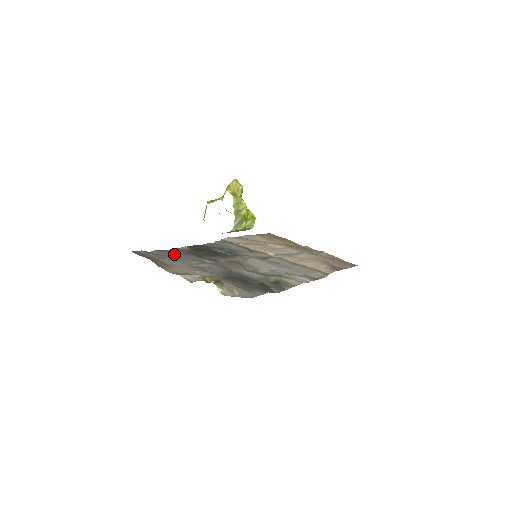
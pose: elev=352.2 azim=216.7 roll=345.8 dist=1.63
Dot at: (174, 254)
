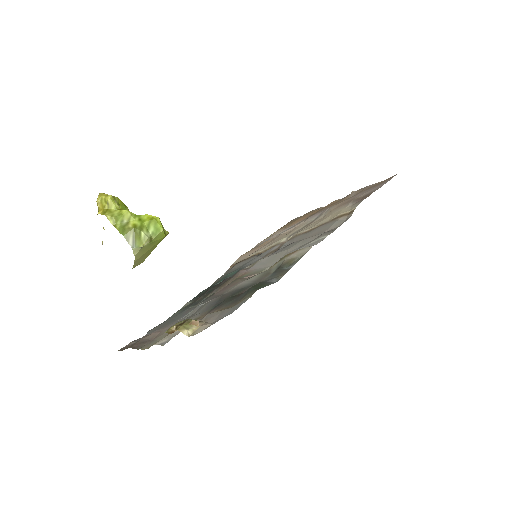
Dot at: (169, 320)
